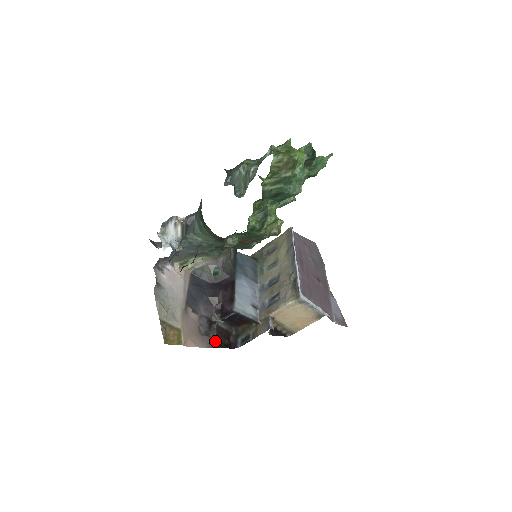
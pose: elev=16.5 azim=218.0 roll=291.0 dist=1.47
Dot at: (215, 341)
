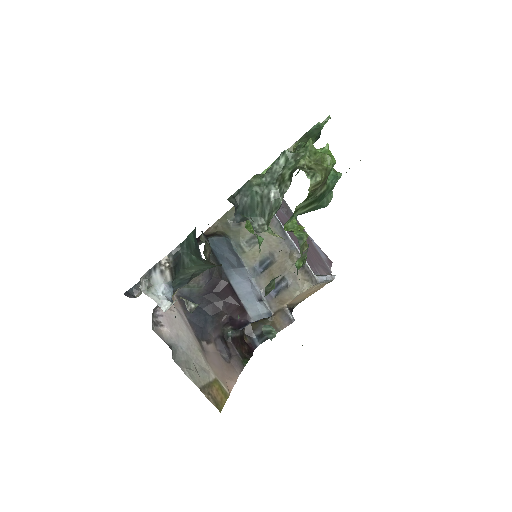
Dot at: (240, 357)
